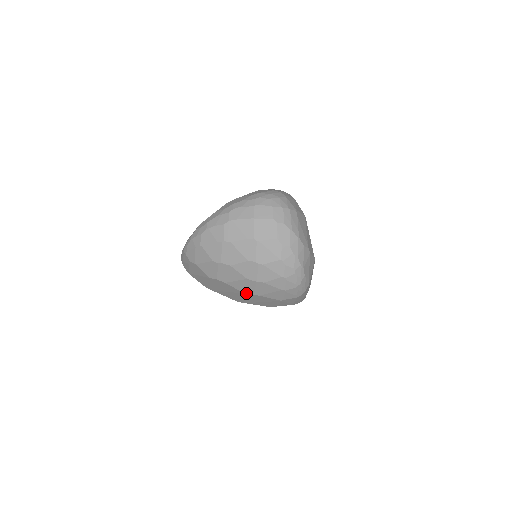
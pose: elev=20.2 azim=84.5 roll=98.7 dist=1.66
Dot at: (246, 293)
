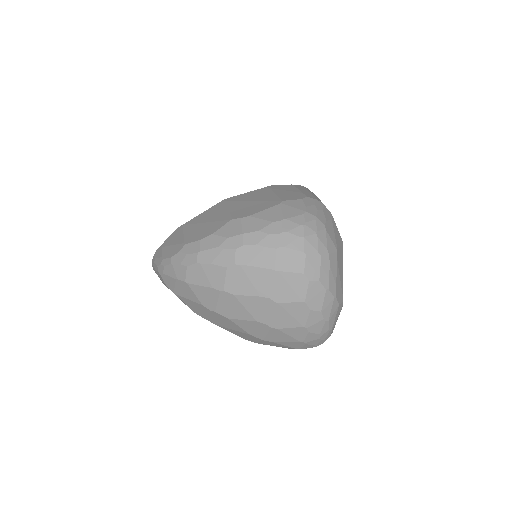
Dot at: (244, 338)
